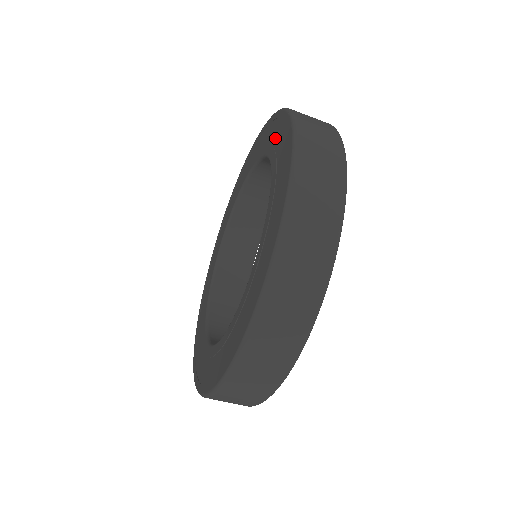
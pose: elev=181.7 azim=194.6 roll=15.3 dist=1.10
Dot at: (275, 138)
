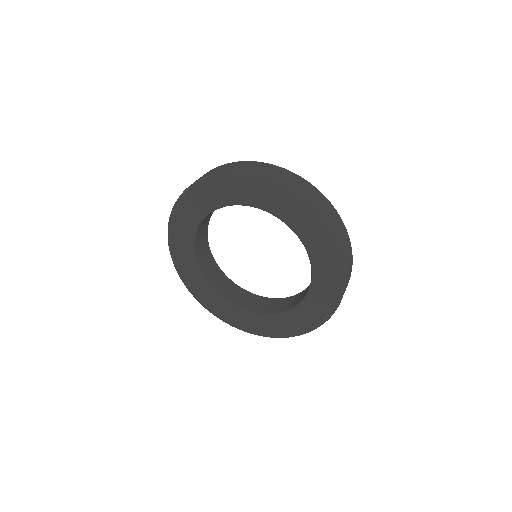
Dot at: (268, 199)
